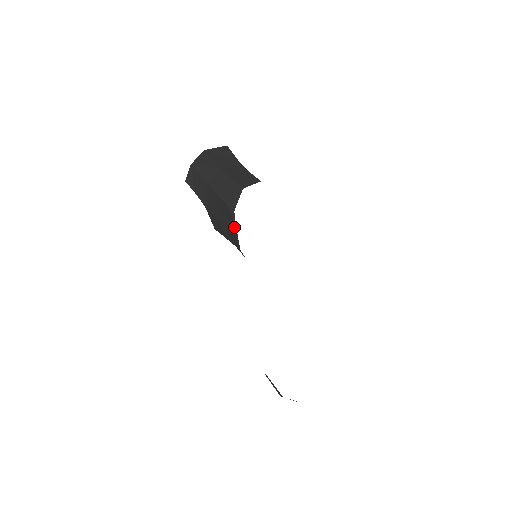
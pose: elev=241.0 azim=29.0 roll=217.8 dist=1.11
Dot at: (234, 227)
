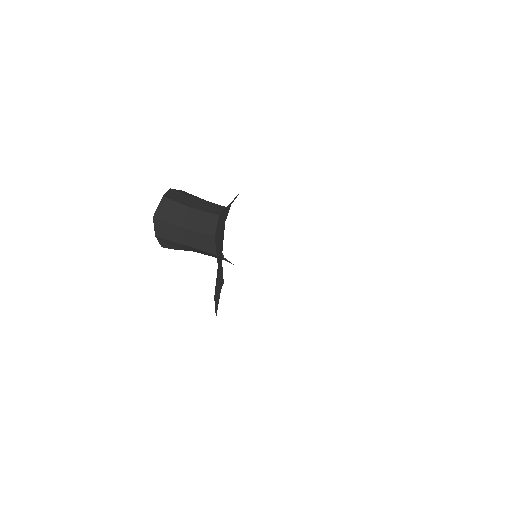
Dot at: occluded
